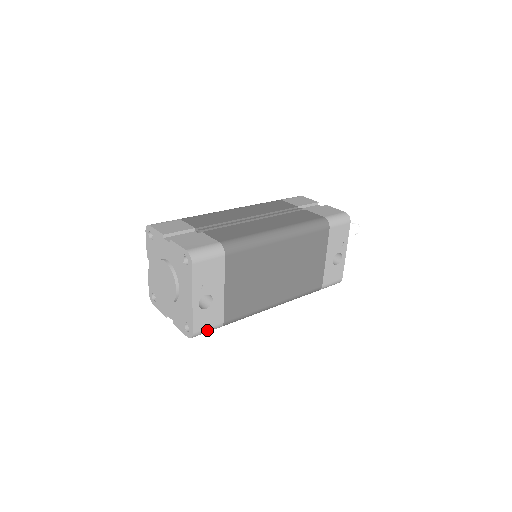
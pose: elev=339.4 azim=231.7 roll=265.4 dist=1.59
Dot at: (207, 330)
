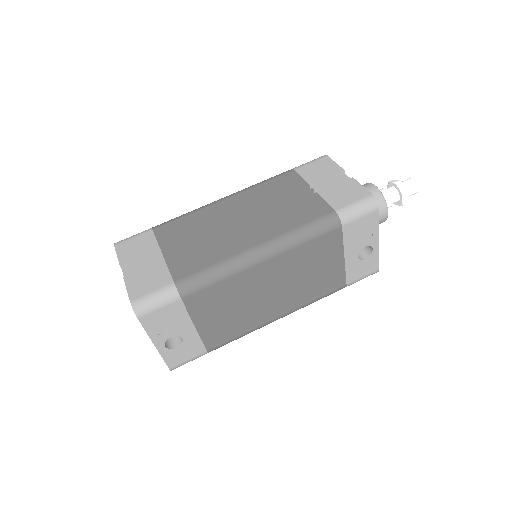
Dot at: (188, 361)
